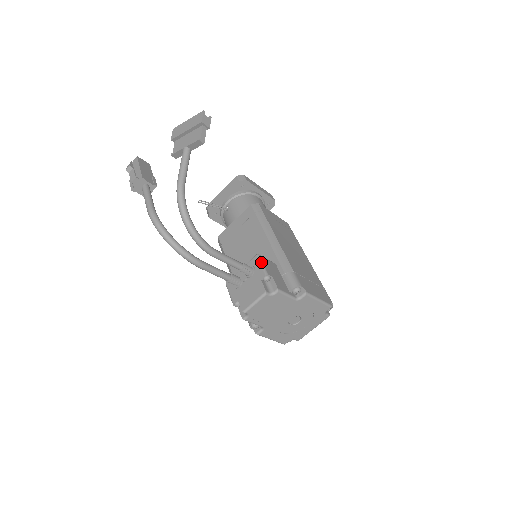
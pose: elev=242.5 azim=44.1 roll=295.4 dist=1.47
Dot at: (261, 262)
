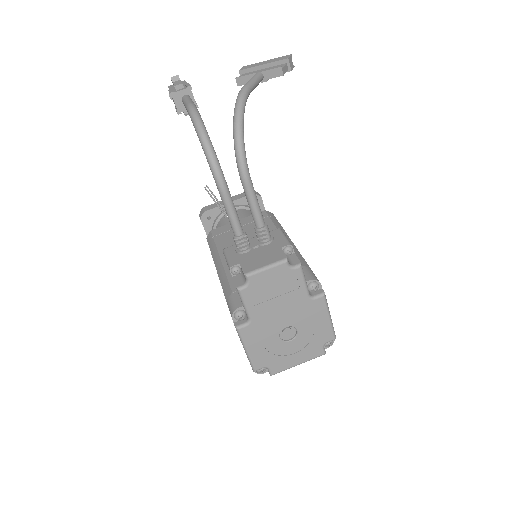
Dot at: (284, 234)
